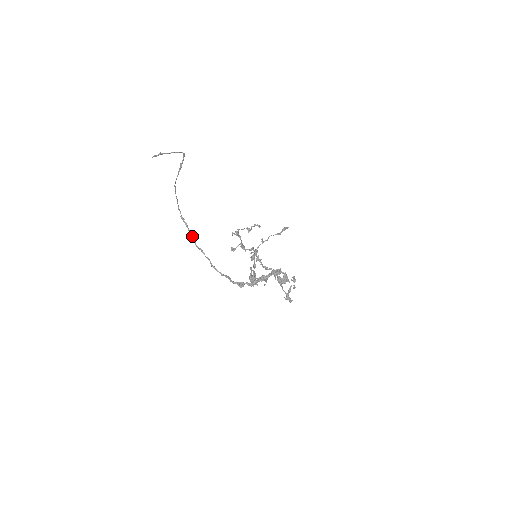
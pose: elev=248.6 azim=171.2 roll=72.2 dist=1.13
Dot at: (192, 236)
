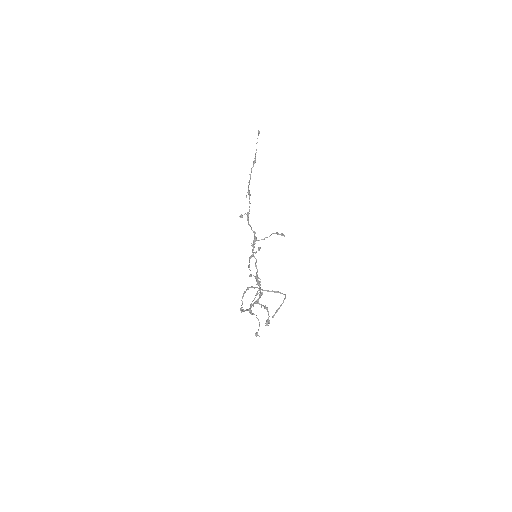
Dot at: occluded
